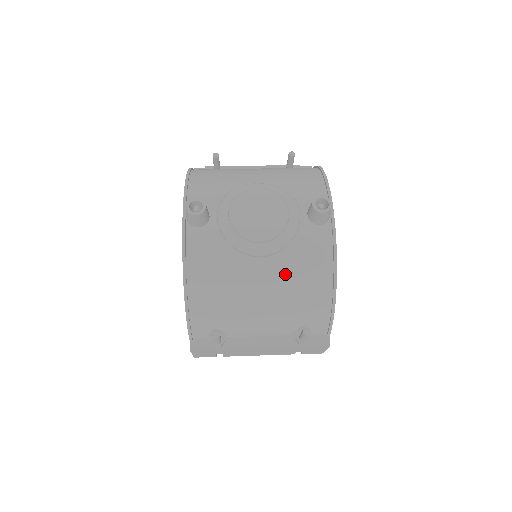
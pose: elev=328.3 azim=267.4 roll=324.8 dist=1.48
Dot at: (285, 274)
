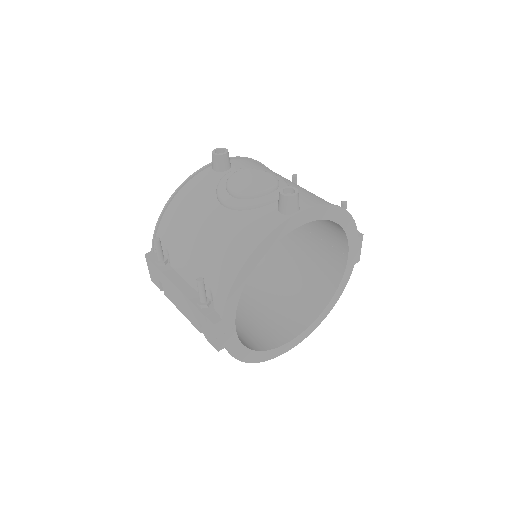
Dot at: (226, 227)
